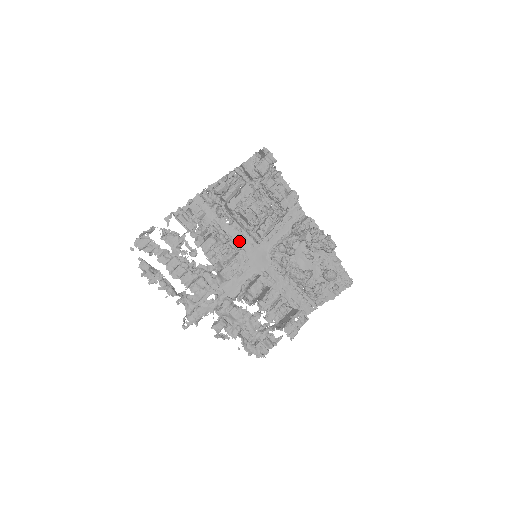
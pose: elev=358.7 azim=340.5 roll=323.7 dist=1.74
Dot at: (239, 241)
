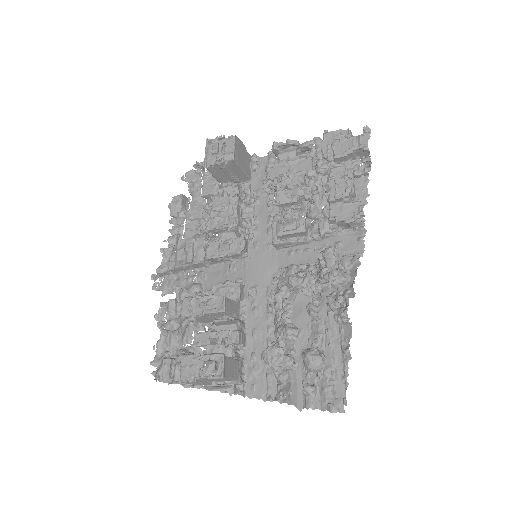
Dot at: (262, 231)
